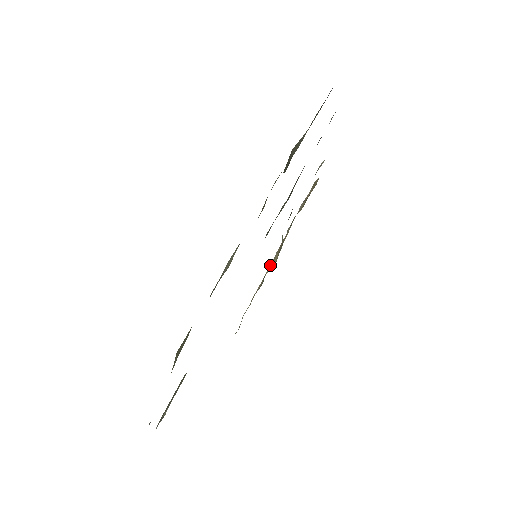
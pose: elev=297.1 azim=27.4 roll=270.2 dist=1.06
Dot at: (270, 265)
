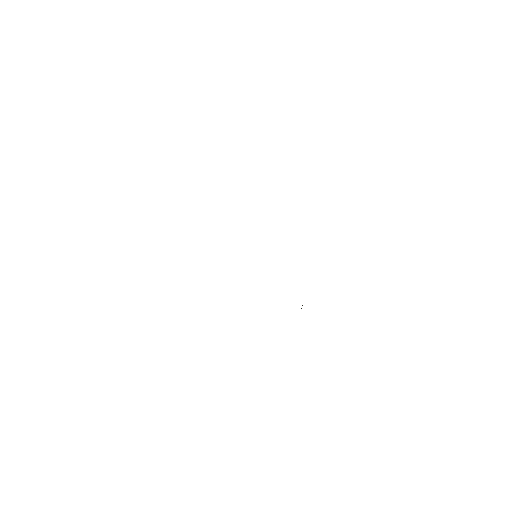
Dot at: occluded
